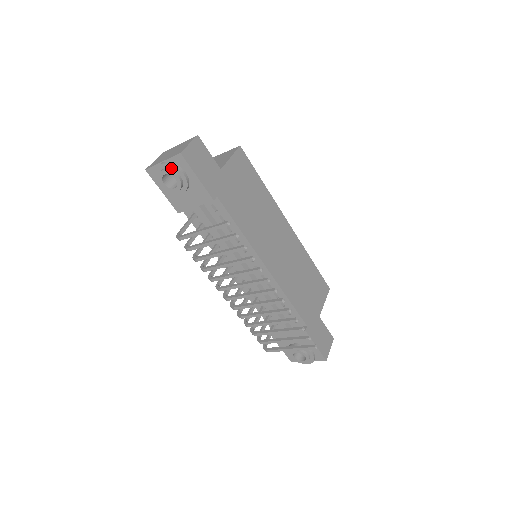
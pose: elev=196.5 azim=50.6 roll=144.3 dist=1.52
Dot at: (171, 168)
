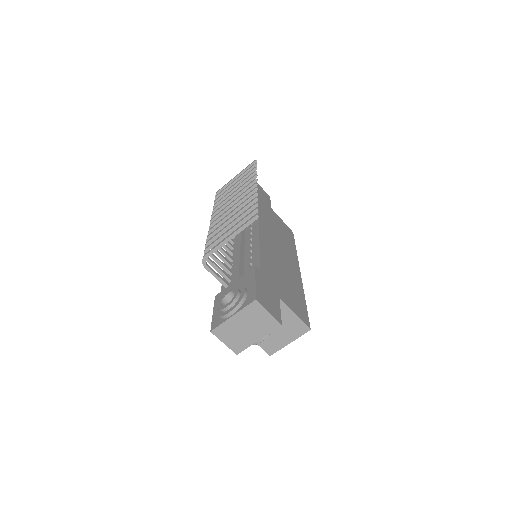
Dot at: occluded
